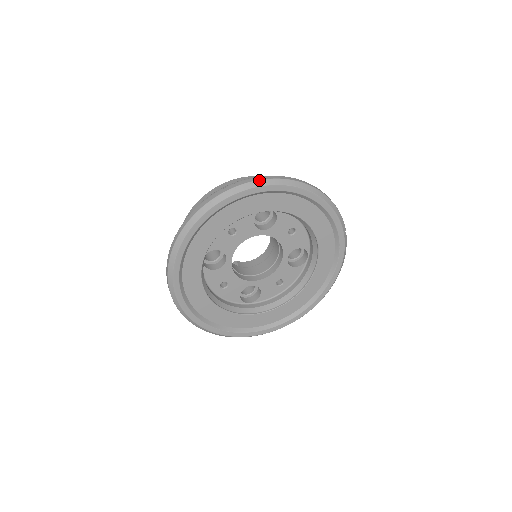
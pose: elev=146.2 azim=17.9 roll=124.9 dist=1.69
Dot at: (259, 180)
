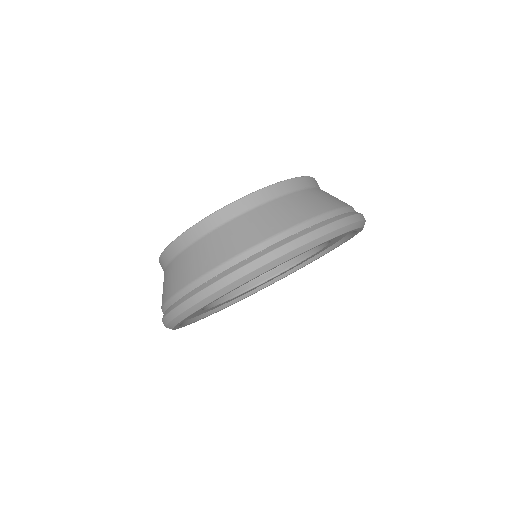
Dot at: (356, 222)
